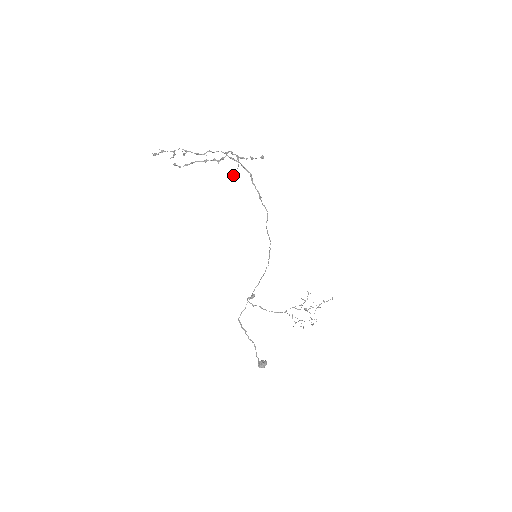
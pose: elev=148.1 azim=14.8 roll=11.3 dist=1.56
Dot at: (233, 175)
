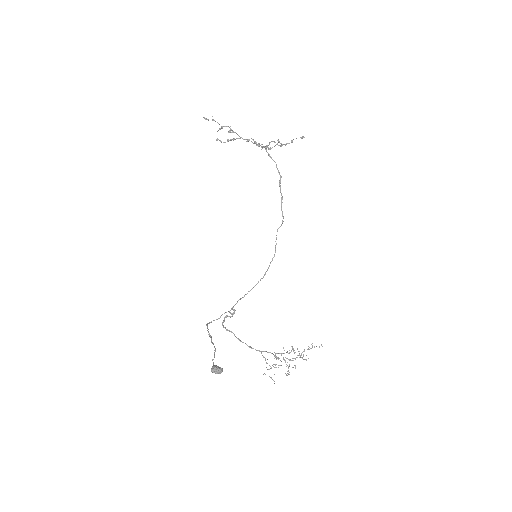
Dot at: (270, 147)
